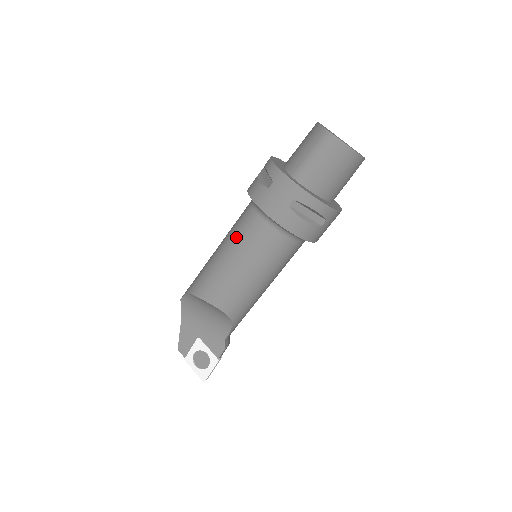
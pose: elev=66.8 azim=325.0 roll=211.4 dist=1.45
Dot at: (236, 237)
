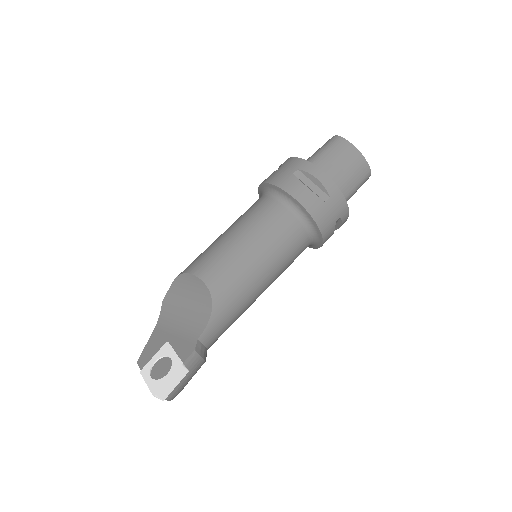
Dot at: (238, 218)
